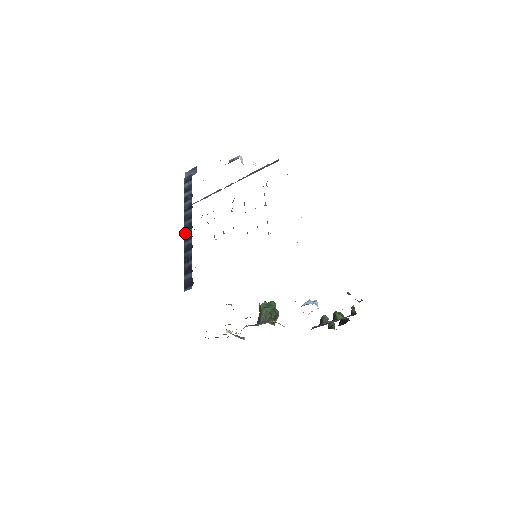
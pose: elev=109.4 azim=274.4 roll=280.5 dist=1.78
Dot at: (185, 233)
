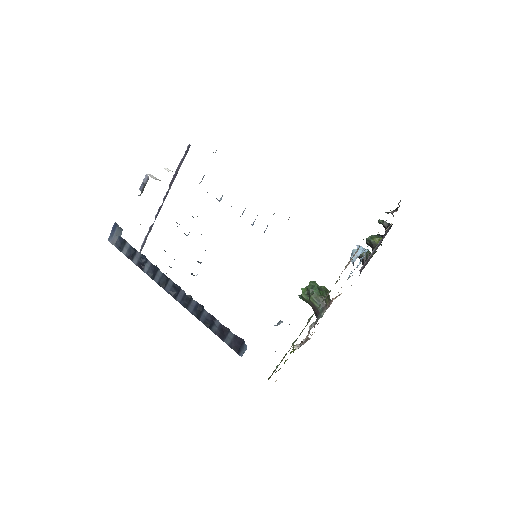
Dot at: (178, 300)
